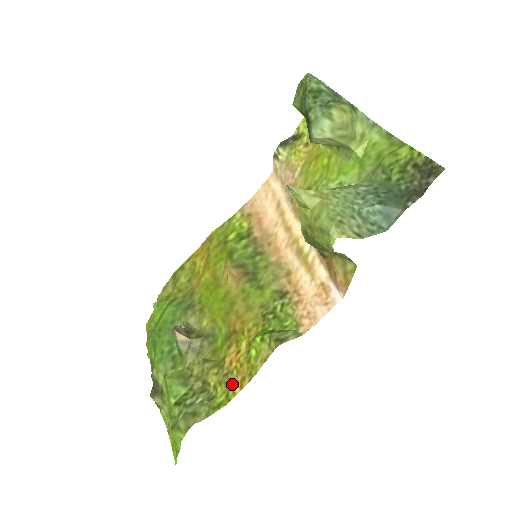
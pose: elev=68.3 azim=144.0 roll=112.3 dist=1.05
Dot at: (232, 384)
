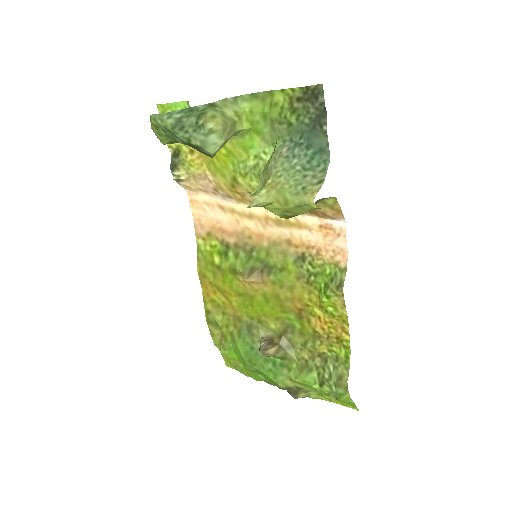
Dot at: (339, 338)
